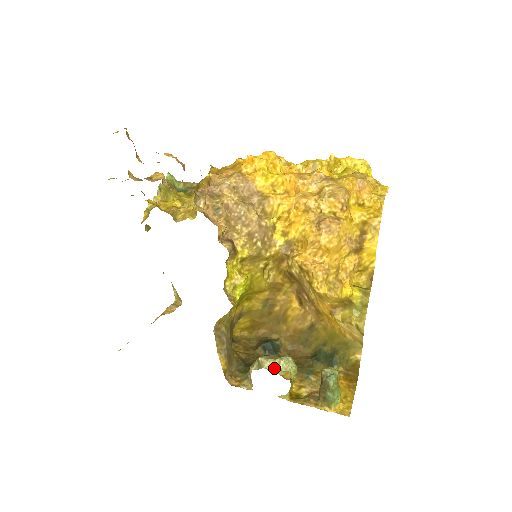
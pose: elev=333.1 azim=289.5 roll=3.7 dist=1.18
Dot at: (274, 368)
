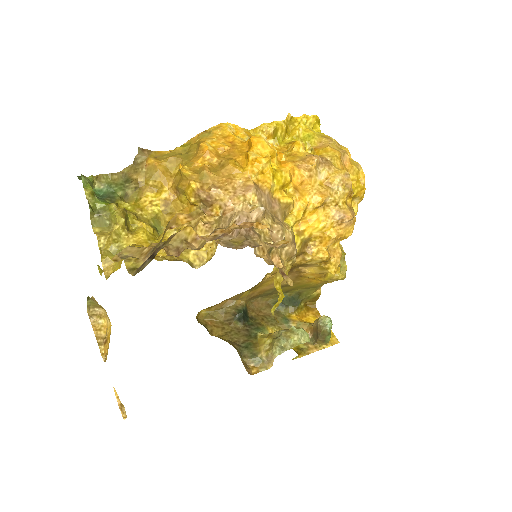
Dot at: (295, 345)
